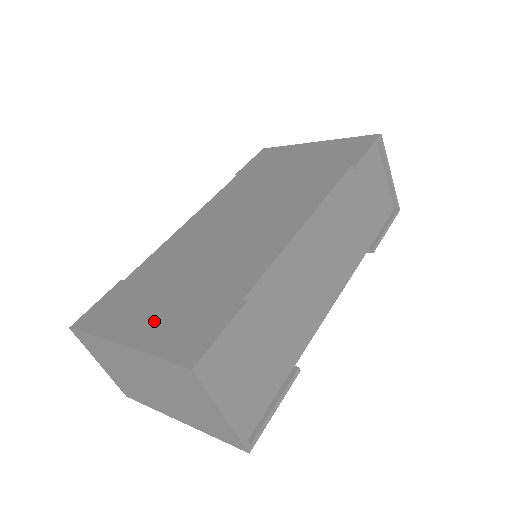
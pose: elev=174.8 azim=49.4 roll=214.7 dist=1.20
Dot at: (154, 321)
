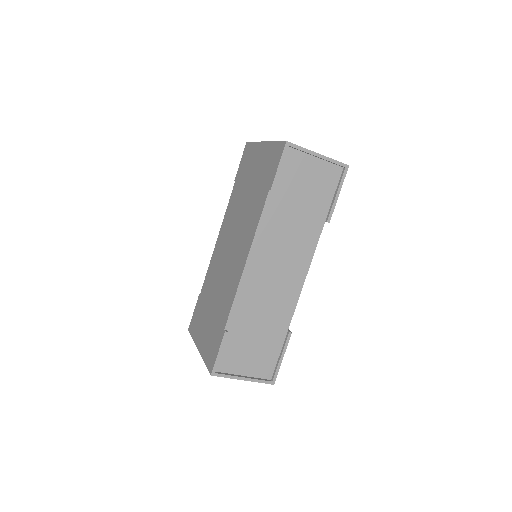
Dot at: (205, 336)
